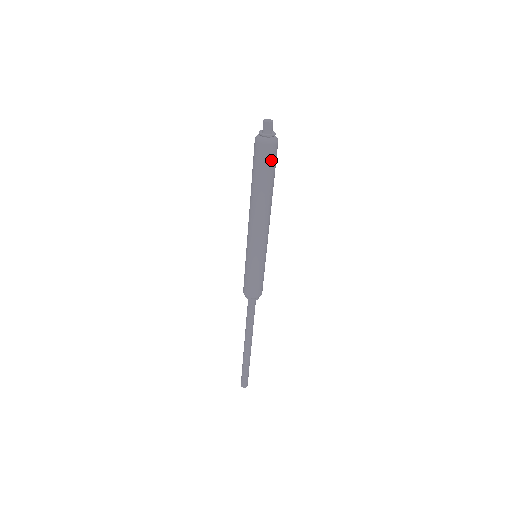
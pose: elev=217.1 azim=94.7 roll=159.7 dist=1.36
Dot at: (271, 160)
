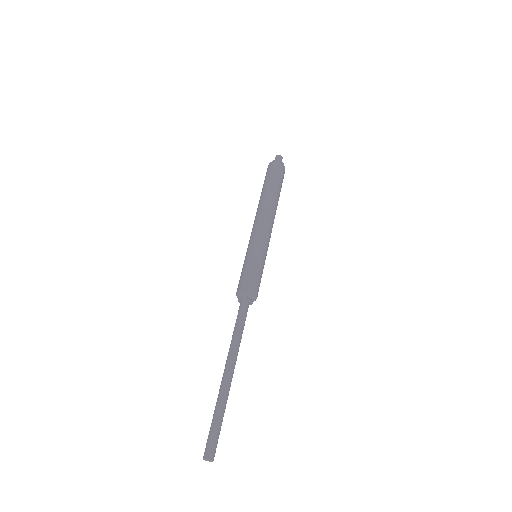
Dot at: occluded
